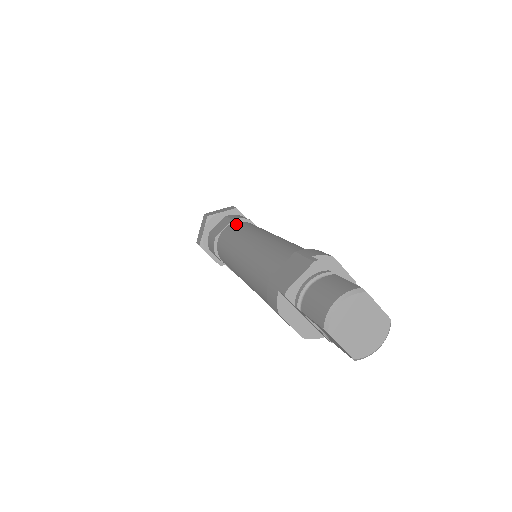
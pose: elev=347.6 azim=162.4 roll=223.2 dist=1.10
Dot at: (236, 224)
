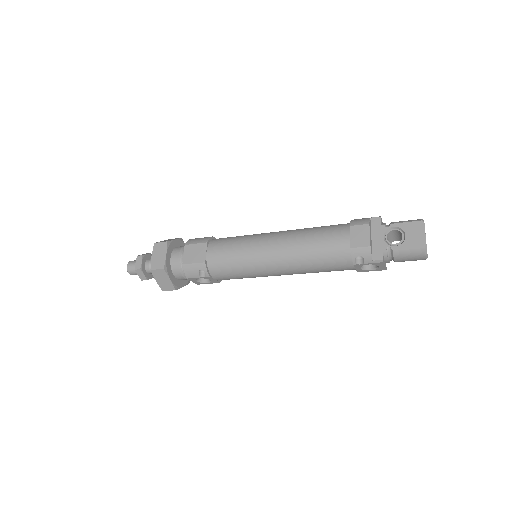
Dot at: occluded
